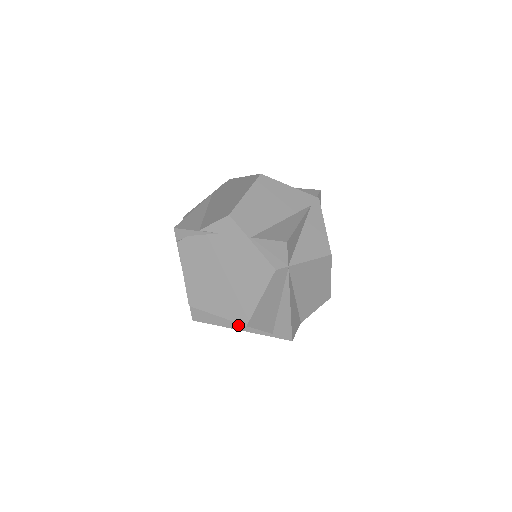
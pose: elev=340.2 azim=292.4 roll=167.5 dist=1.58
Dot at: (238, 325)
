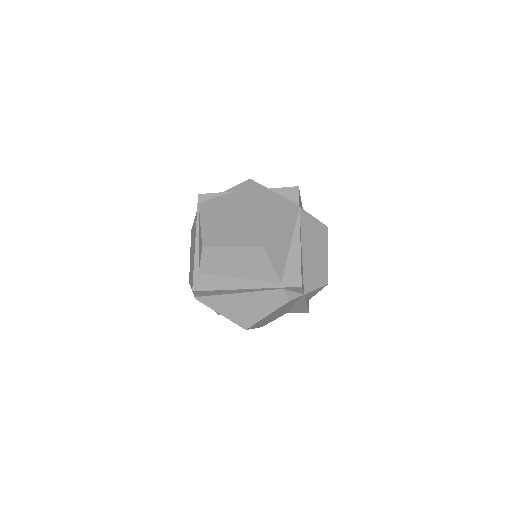
Dot at: (244, 283)
